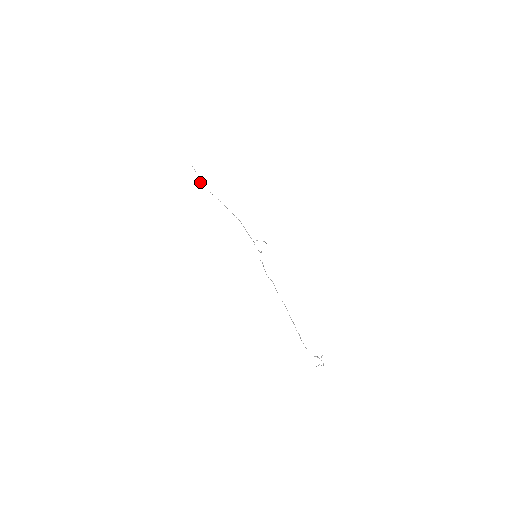
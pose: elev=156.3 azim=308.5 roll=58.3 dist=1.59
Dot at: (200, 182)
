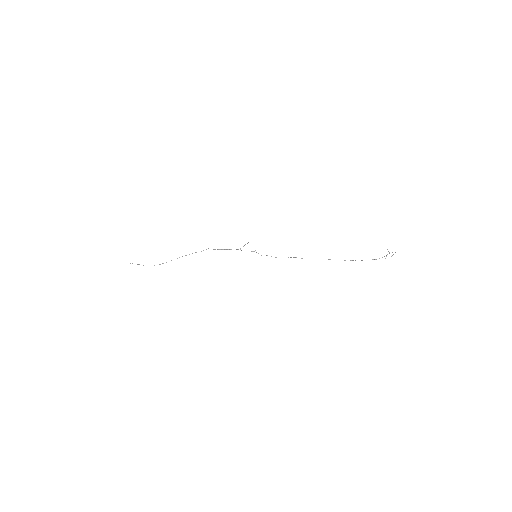
Dot at: occluded
